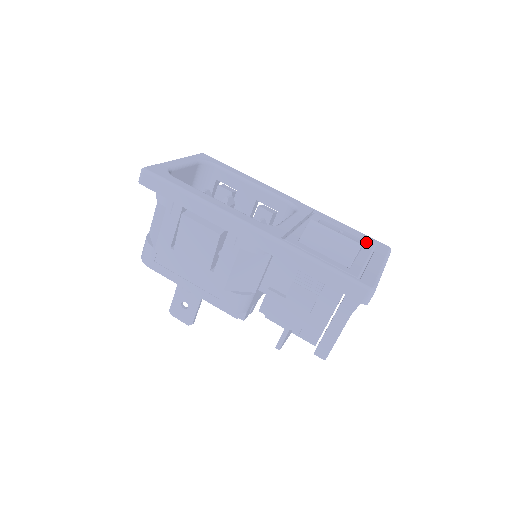
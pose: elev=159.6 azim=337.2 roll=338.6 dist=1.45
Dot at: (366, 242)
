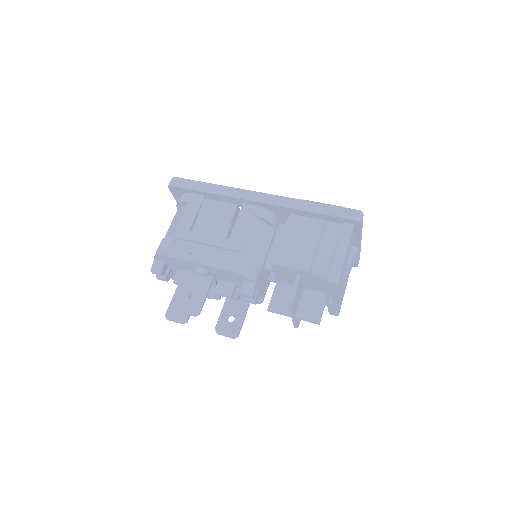
Dot at: occluded
